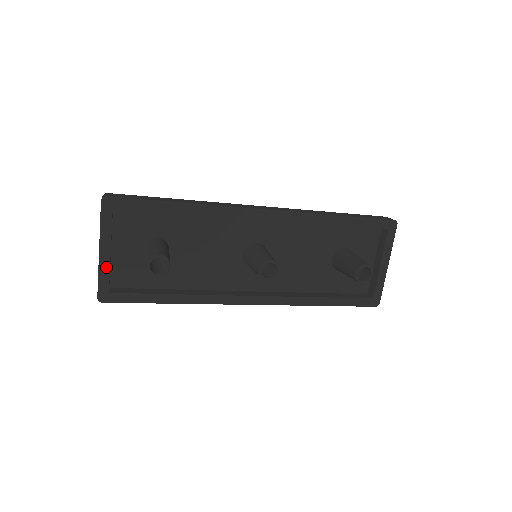
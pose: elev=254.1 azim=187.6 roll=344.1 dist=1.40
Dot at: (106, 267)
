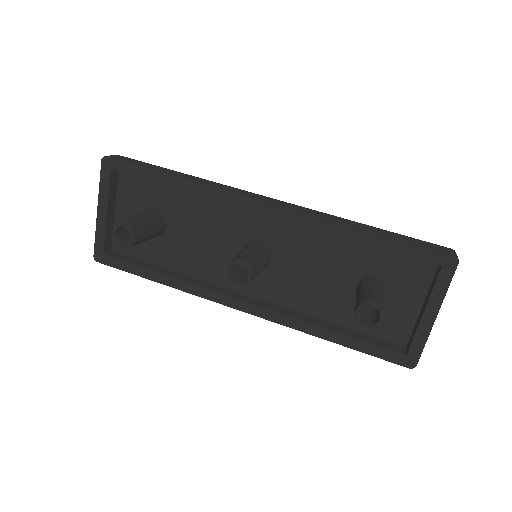
Dot at: (102, 228)
